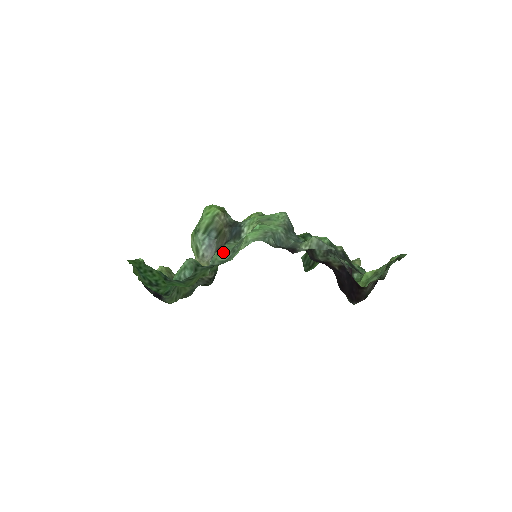
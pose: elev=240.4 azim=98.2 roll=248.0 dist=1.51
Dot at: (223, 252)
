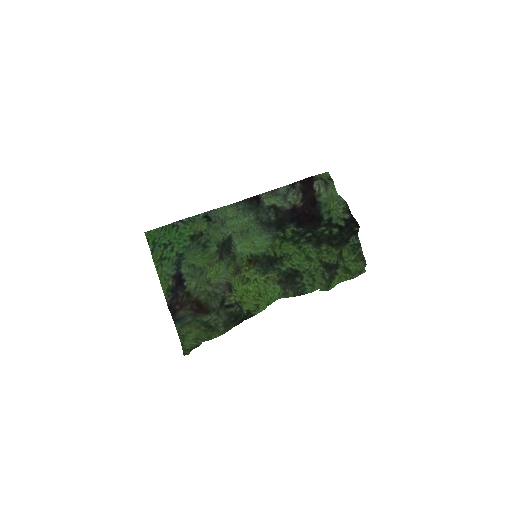
Dot at: (216, 228)
